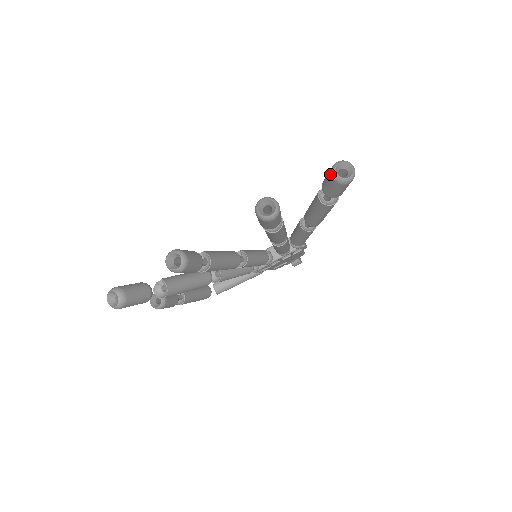
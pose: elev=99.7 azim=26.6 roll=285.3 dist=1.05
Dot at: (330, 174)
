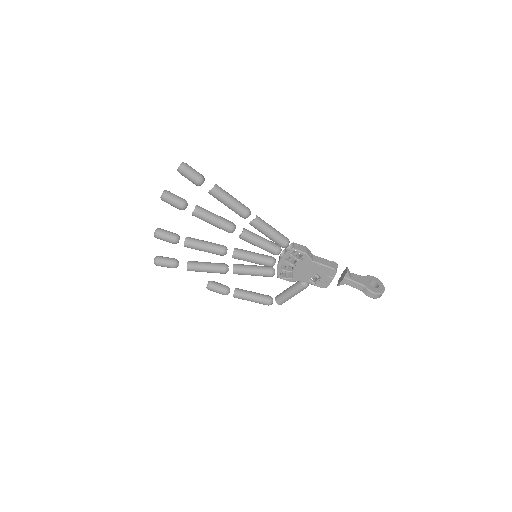
Dot at: occluded
